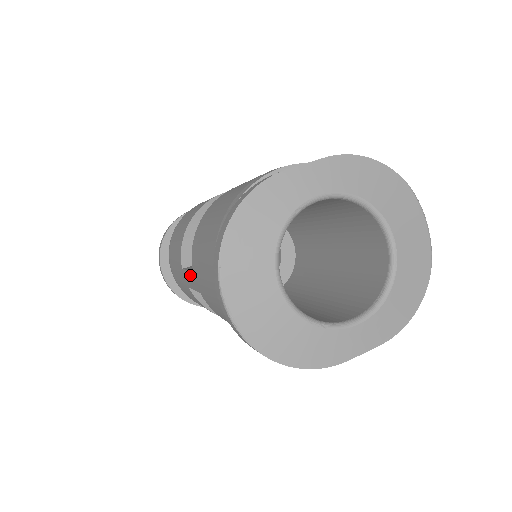
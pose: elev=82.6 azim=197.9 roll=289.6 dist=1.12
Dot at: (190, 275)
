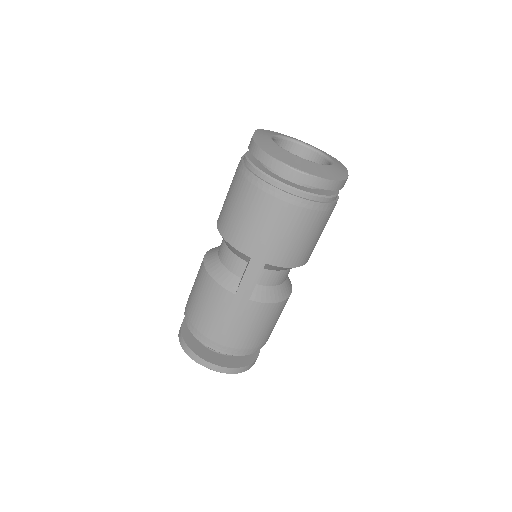
Dot at: (249, 271)
